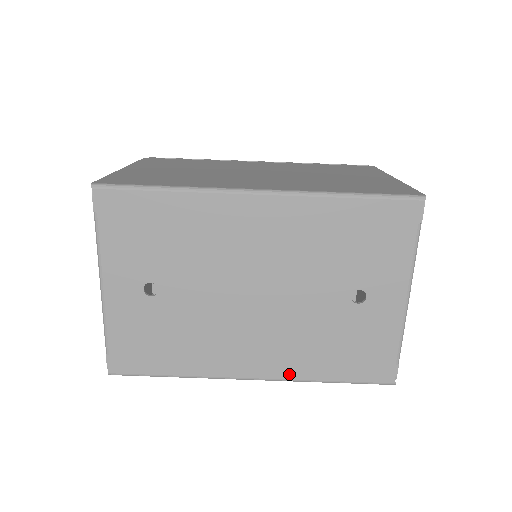
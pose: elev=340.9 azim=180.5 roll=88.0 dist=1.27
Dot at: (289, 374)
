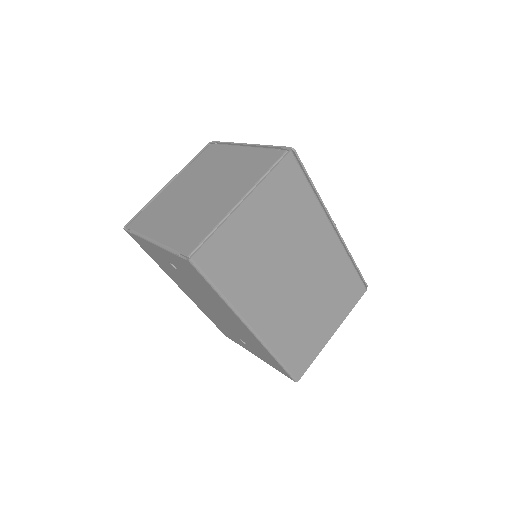
Dot at: (195, 303)
